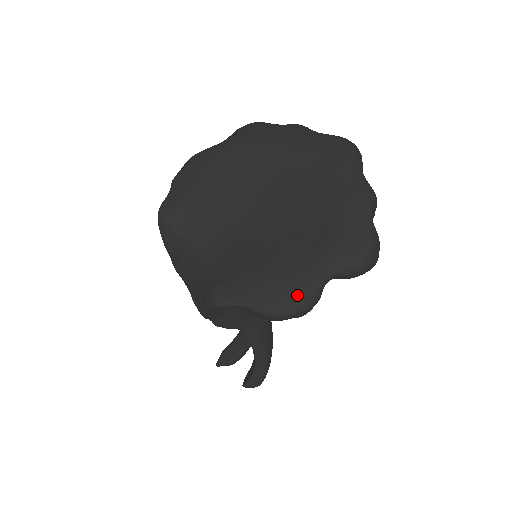
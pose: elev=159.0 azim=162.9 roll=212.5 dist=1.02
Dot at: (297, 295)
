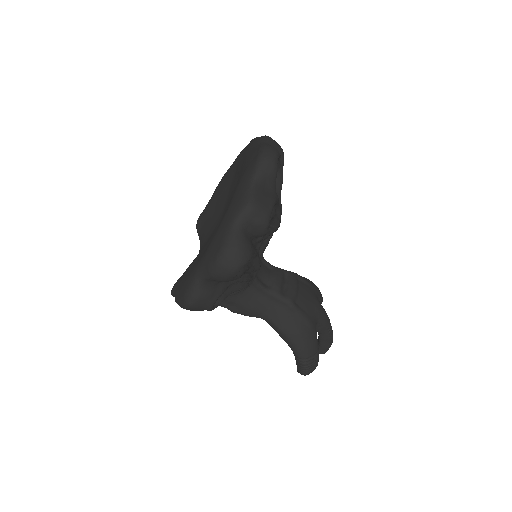
Dot at: (184, 292)
